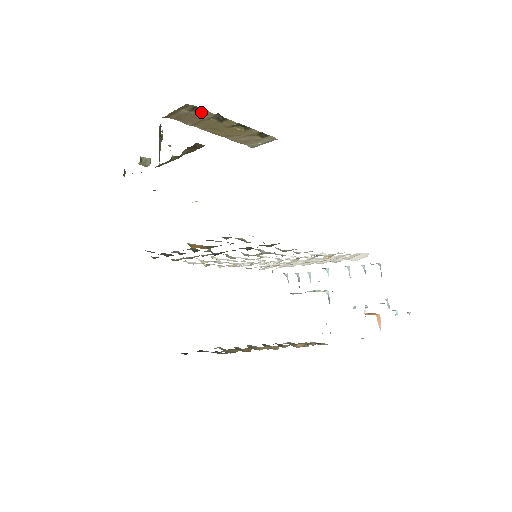
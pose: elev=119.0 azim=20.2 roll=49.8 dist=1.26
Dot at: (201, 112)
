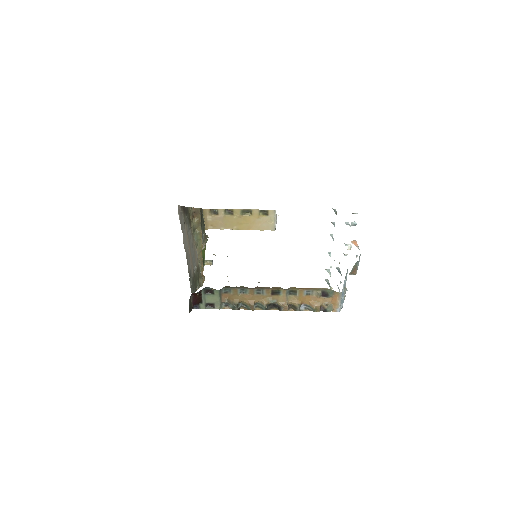
Dot at: (217, 213)
